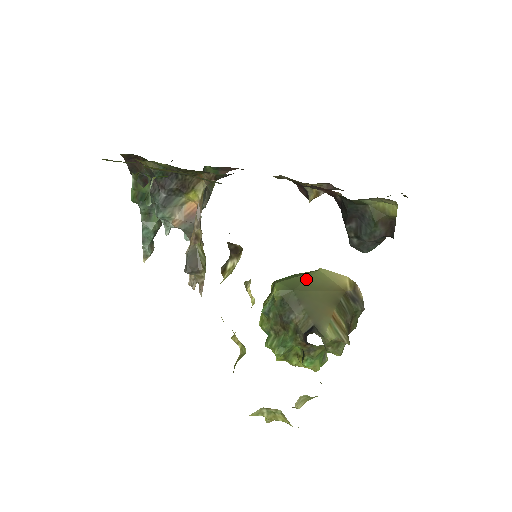
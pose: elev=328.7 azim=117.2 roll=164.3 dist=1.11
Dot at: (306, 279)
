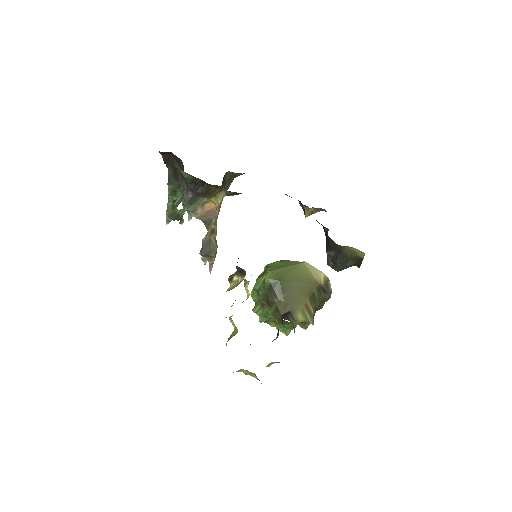
Dot at: (292, 271)
